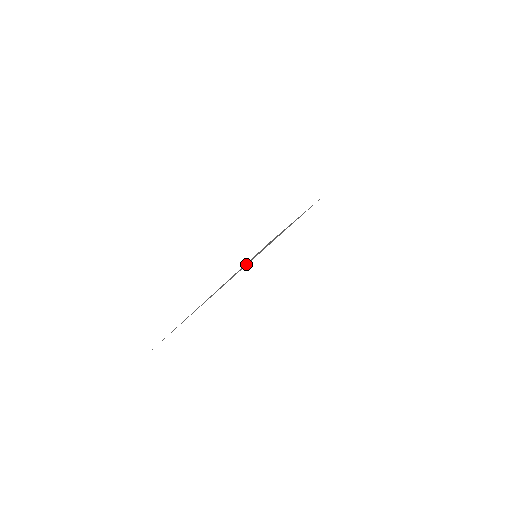
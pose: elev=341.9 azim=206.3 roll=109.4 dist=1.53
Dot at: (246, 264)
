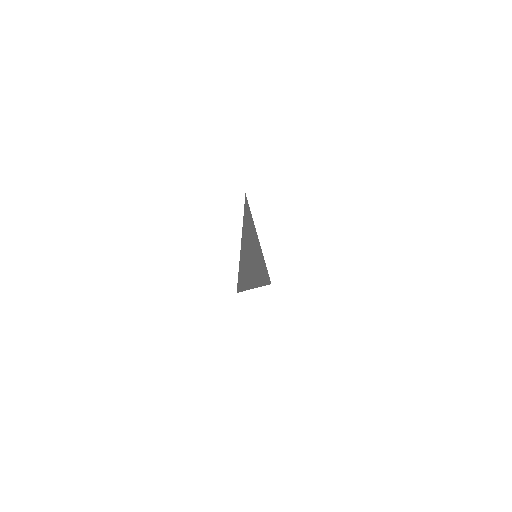
Dot at: (253, 254)
